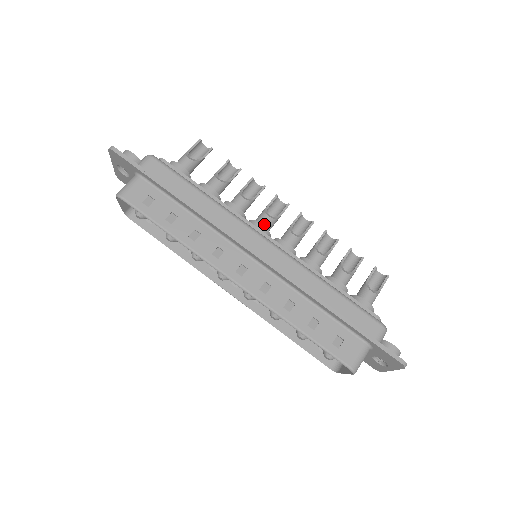
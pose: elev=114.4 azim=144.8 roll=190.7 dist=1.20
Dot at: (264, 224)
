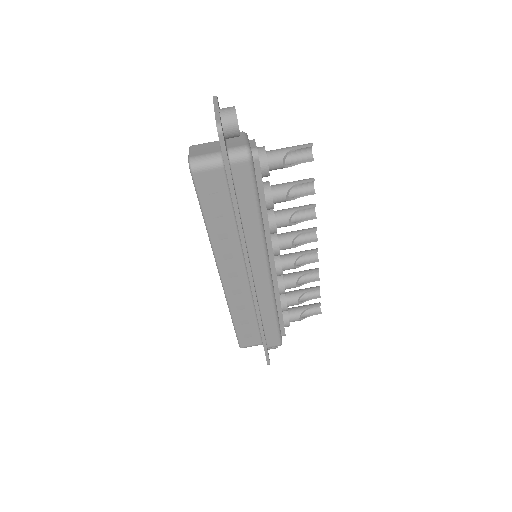
Dot at: (283, 248)
